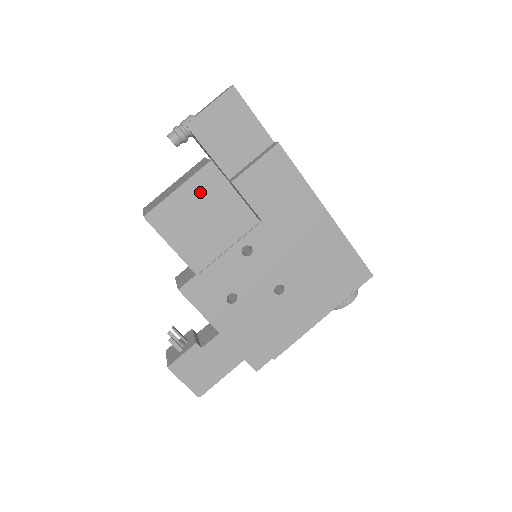
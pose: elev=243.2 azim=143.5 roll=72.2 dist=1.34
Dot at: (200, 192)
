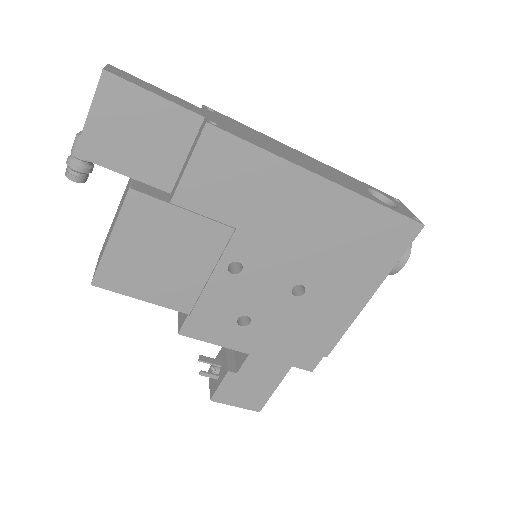
Dot at: (139, 230)
